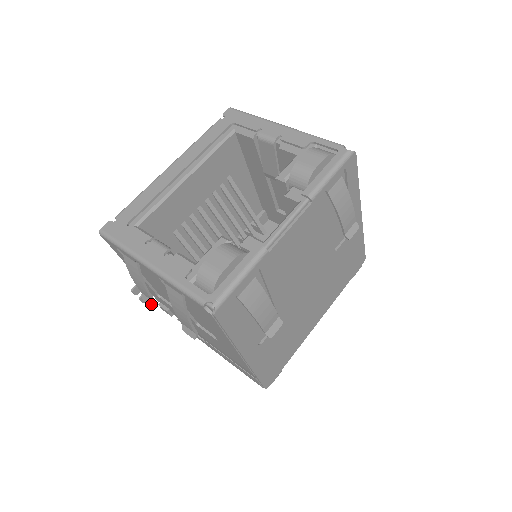
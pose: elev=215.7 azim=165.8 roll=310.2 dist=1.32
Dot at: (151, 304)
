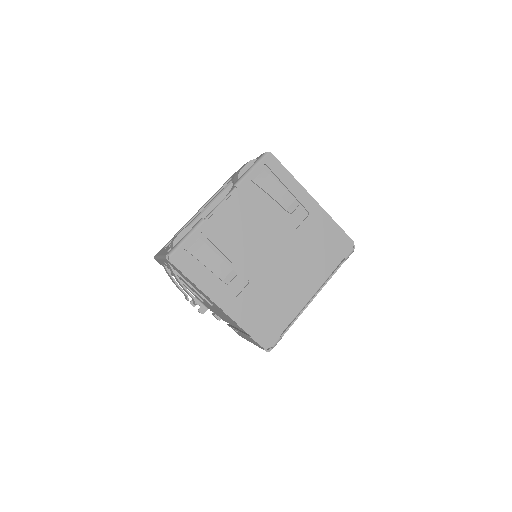
Dot at: (187, 299)
